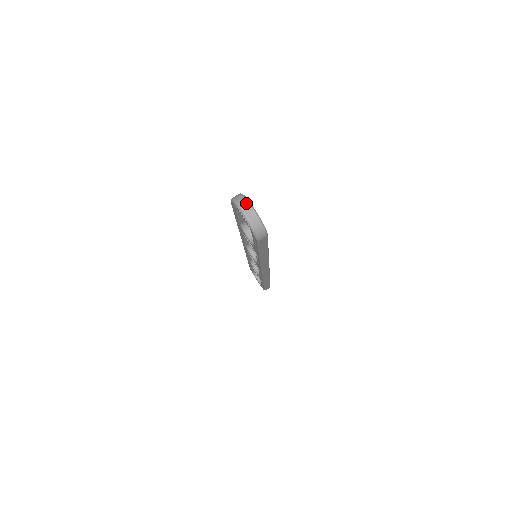
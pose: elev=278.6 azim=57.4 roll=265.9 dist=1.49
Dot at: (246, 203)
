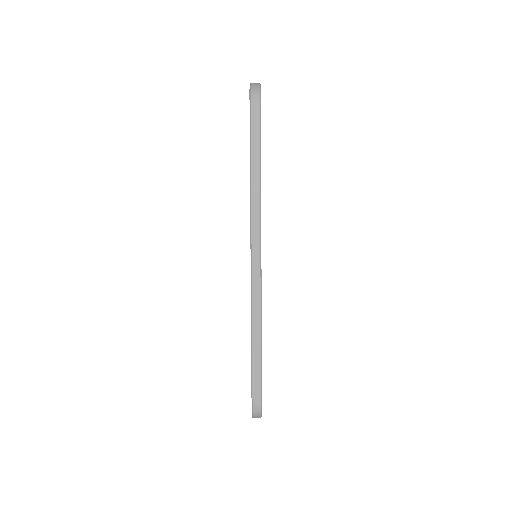
Dot at: occluded
